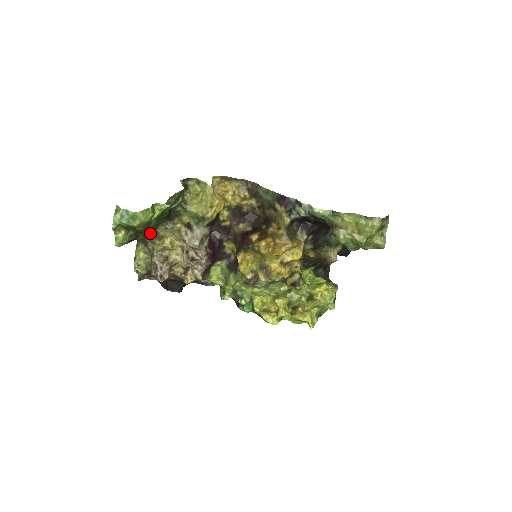
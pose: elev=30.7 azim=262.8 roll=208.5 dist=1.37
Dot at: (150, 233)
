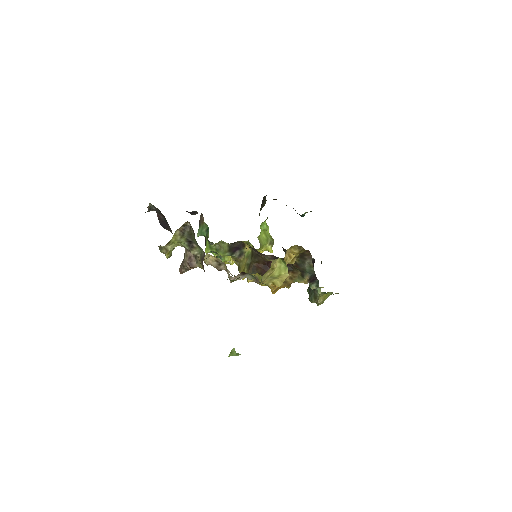
Dot at: occluded
